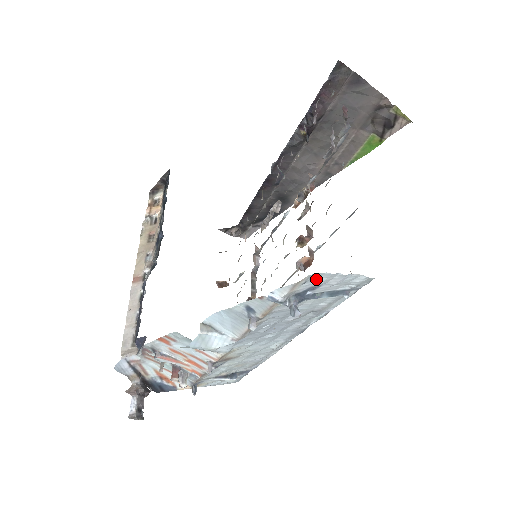
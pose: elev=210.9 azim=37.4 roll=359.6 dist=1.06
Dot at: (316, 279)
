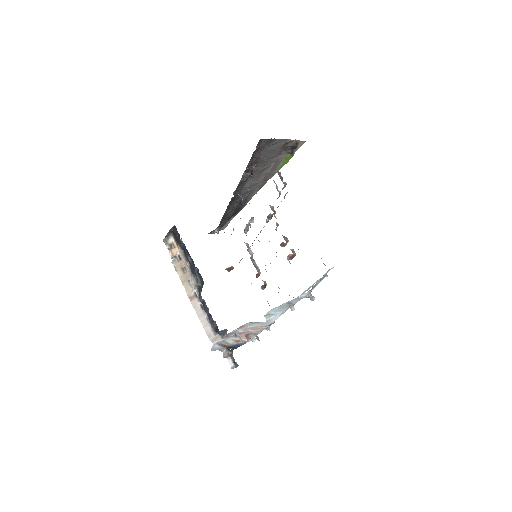
Dot at: occluded
